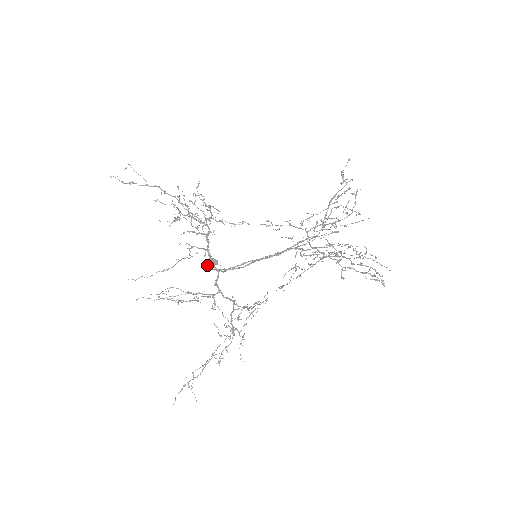
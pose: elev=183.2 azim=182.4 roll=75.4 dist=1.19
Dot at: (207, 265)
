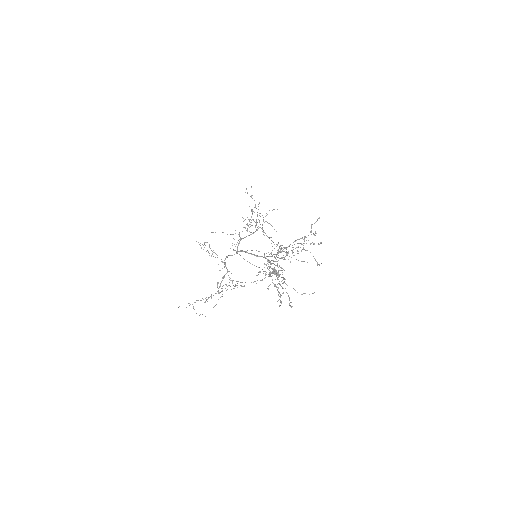
Dot at: occluded
